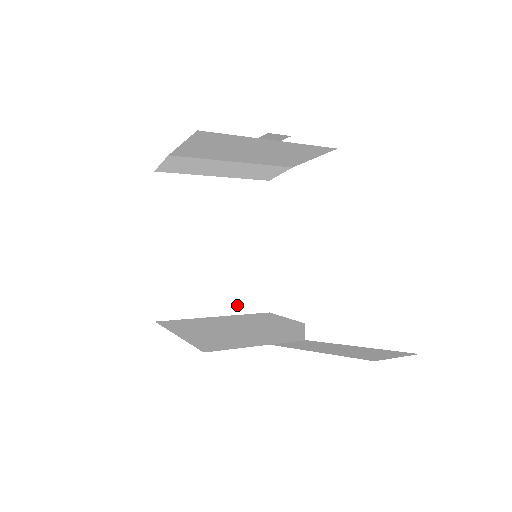
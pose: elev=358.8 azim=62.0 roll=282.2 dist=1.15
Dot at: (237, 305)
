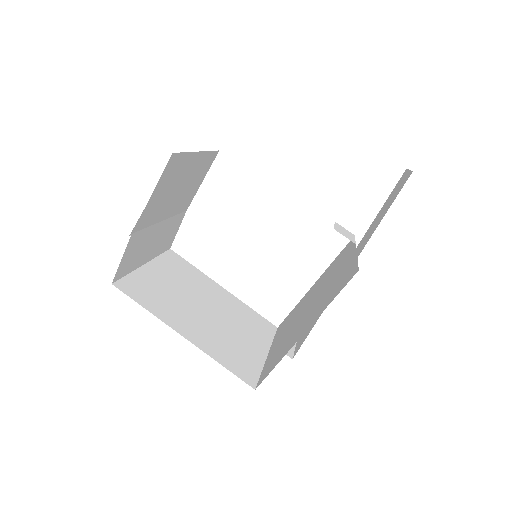
Dot at: (263, 337)
